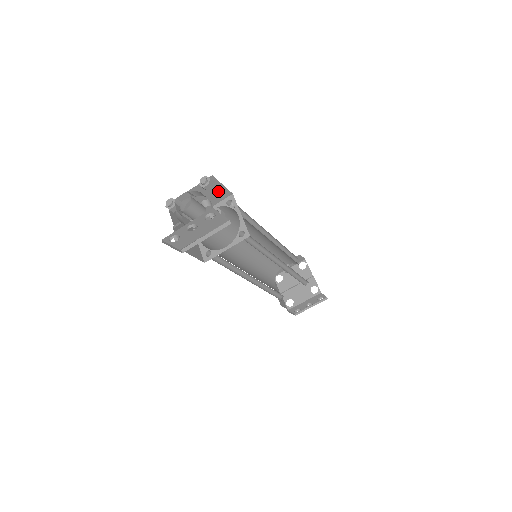
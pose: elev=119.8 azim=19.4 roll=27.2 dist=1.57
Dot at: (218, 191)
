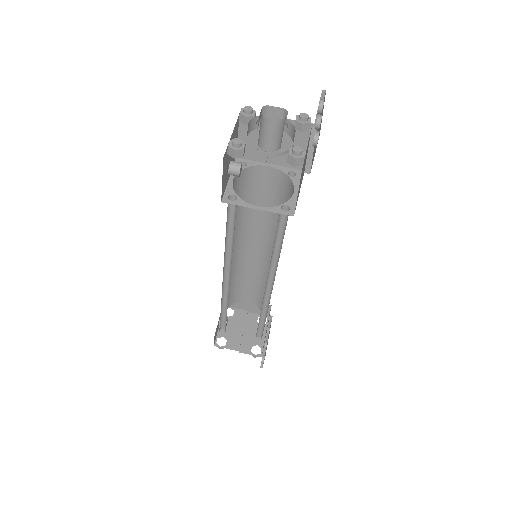
Dot at: occluded
